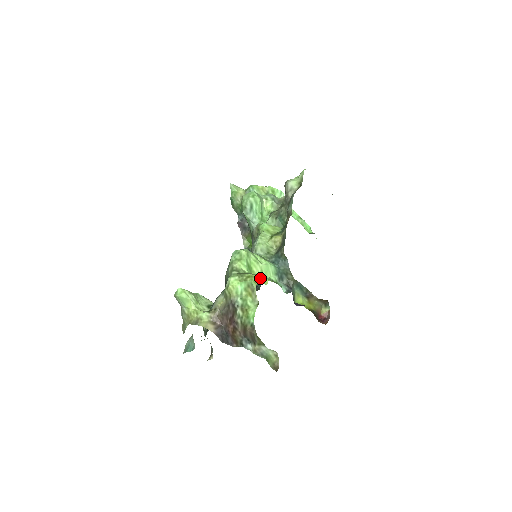
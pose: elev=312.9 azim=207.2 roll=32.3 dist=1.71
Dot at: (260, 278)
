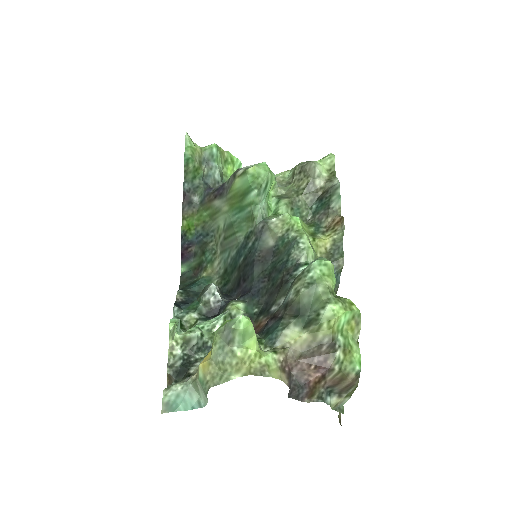
Dot at: occluded
